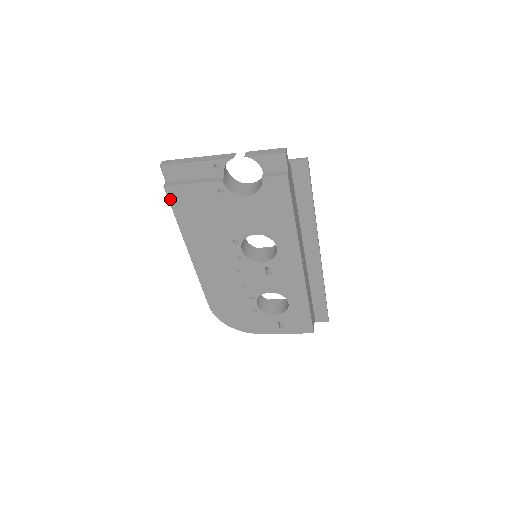
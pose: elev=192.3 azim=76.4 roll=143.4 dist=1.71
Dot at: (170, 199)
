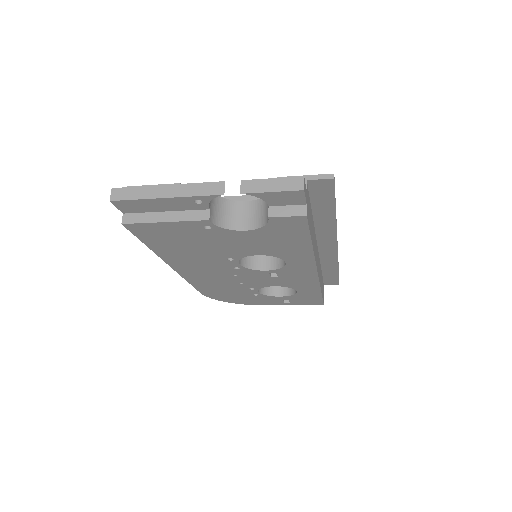
Dot at: (134, 233)
